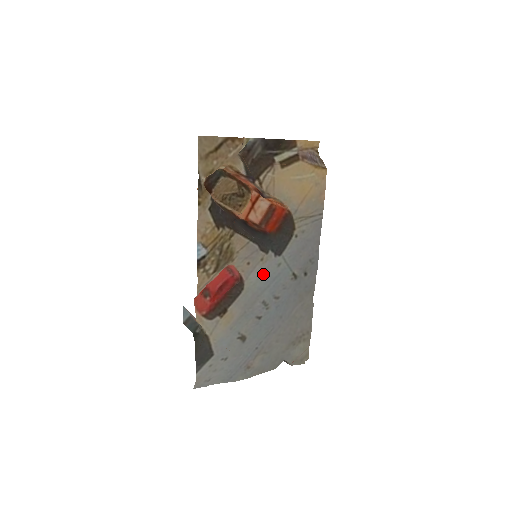
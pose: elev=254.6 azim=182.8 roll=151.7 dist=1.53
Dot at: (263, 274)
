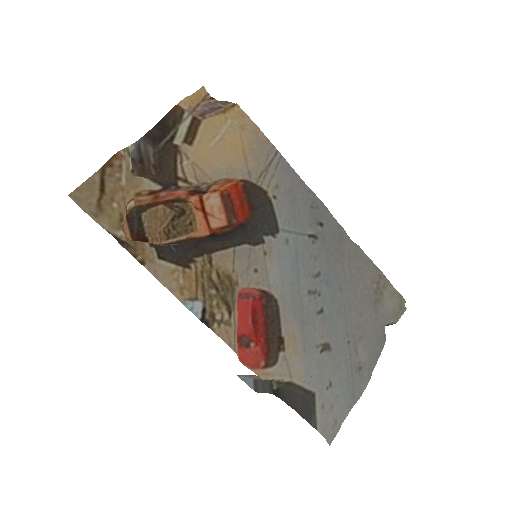
Dot at: (281, 266)
